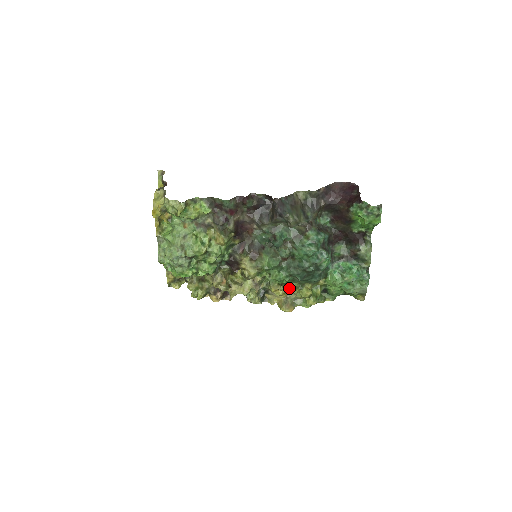
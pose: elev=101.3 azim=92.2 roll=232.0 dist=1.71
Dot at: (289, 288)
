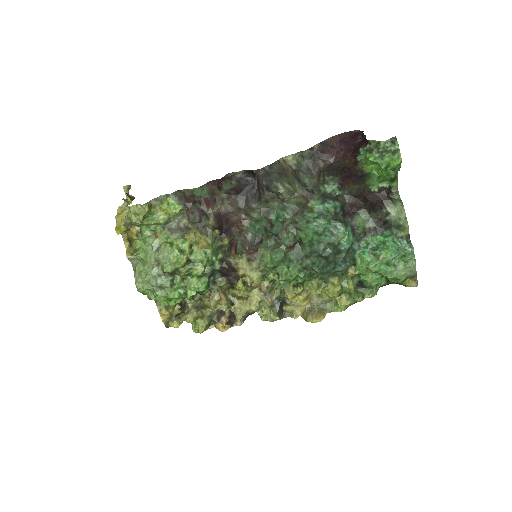
Dot at: (309, 289)
